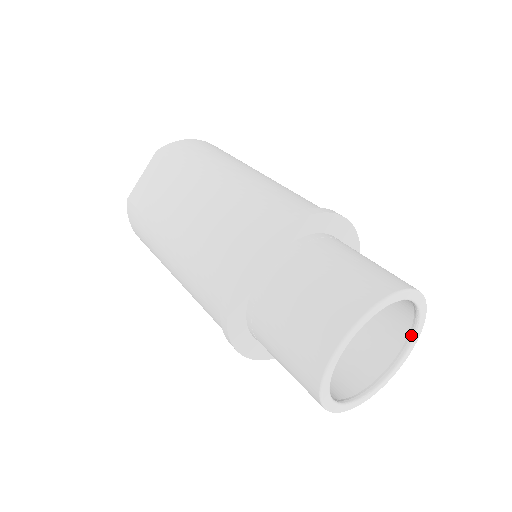
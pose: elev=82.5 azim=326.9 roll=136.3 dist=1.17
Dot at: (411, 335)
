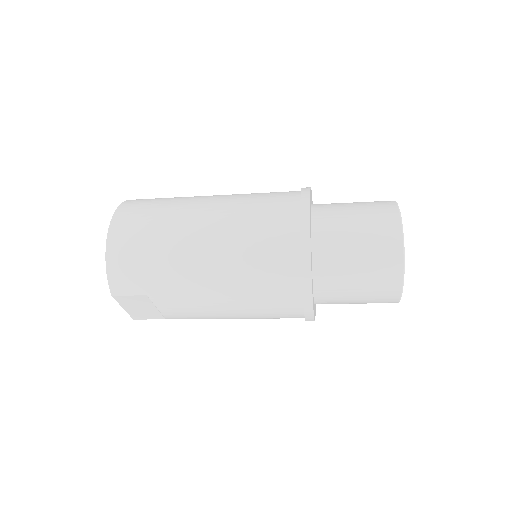
Dot at: occluded
